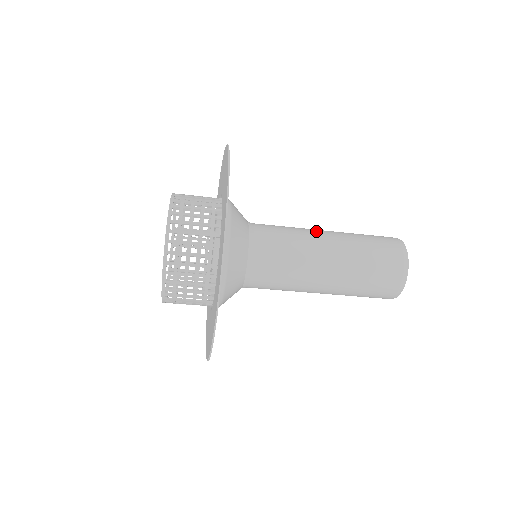
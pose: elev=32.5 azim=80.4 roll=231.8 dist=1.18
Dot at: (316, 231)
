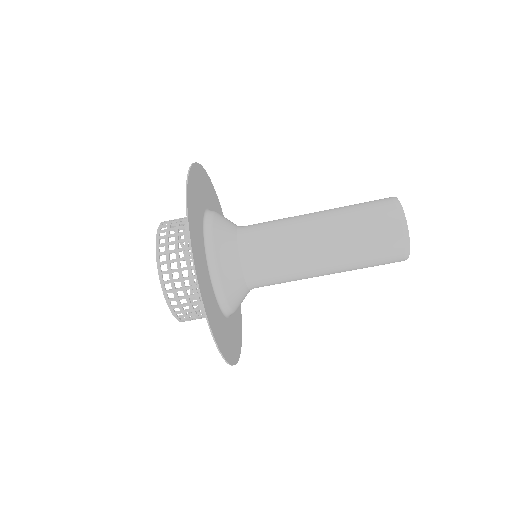
Dot at: occluded
